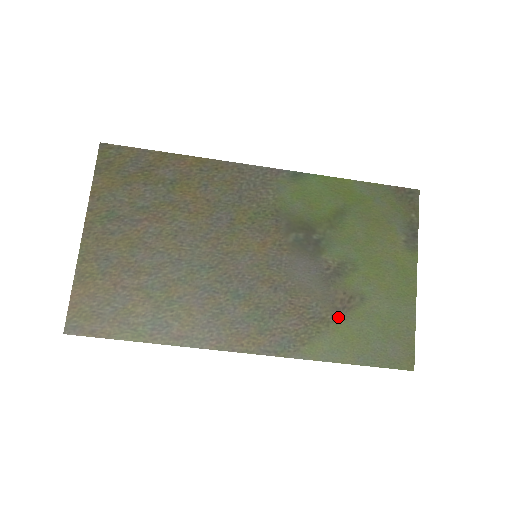
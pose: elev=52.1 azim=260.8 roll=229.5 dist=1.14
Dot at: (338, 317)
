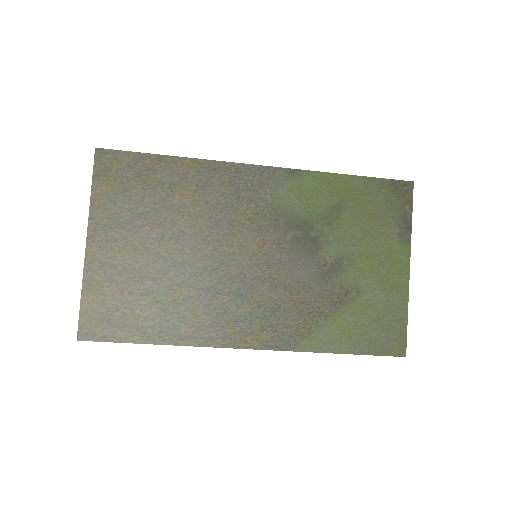
Dot at: (335, 311)
